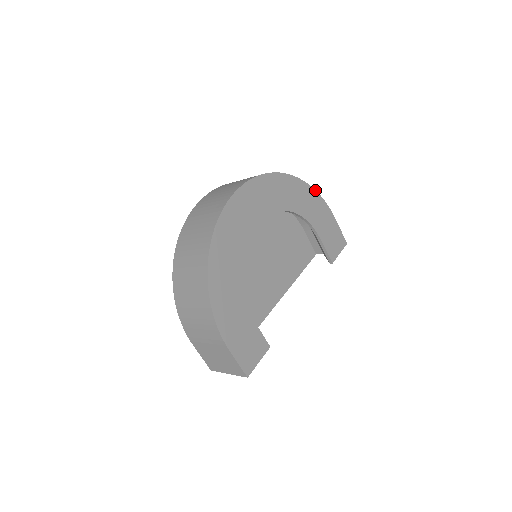
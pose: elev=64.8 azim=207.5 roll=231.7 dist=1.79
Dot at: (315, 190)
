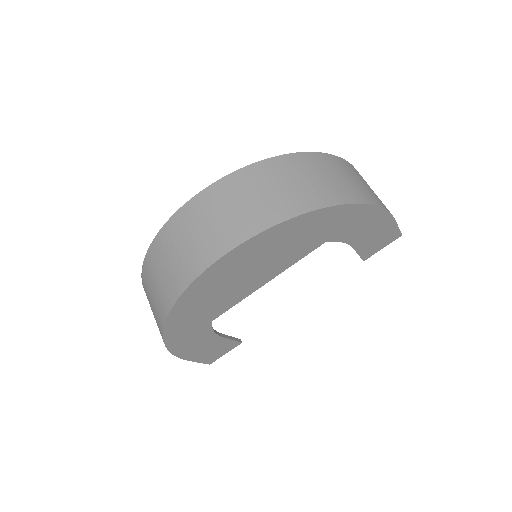
Dot at: (371, 204)
